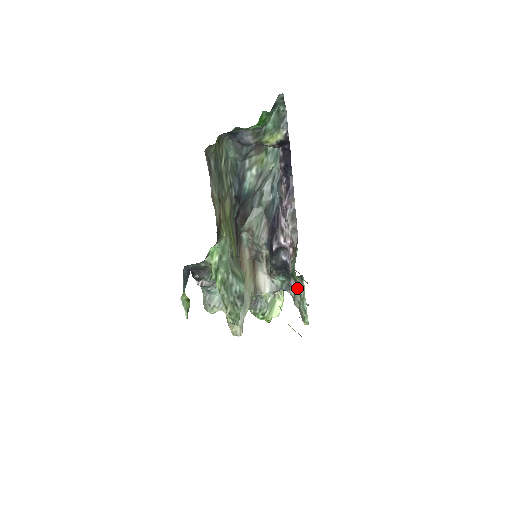
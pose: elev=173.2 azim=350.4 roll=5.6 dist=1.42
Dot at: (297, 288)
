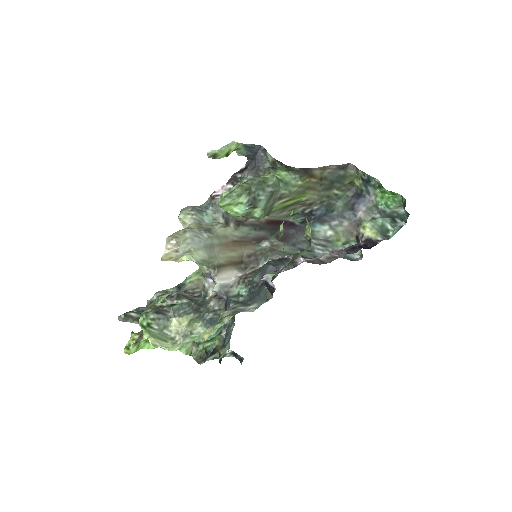
Dot at: (278, 272)
